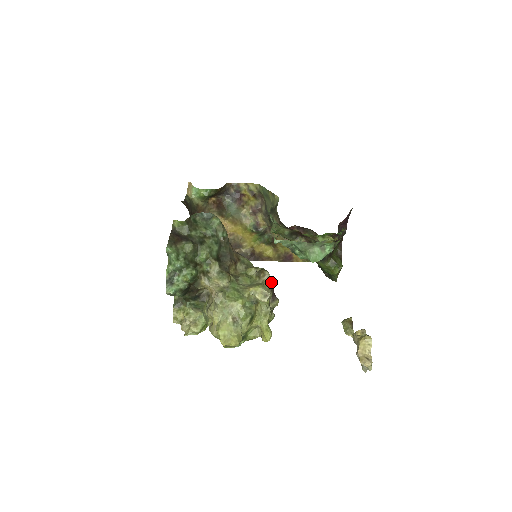
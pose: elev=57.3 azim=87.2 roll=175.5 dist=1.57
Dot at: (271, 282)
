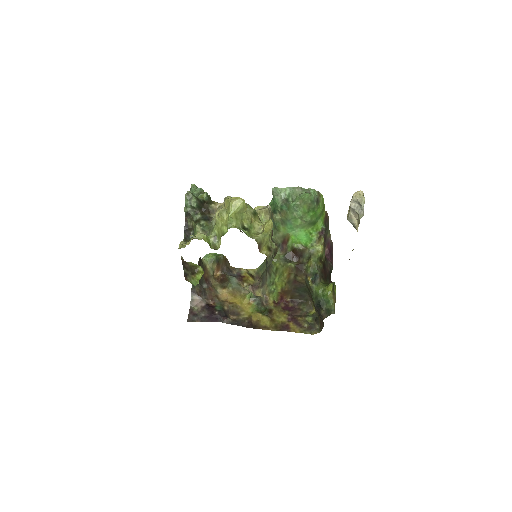
Dot at: occluded
